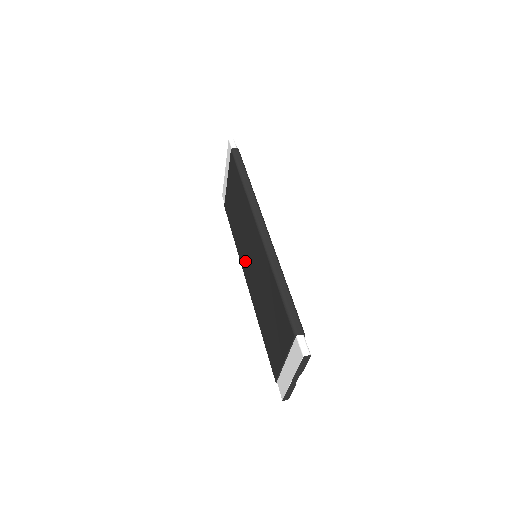
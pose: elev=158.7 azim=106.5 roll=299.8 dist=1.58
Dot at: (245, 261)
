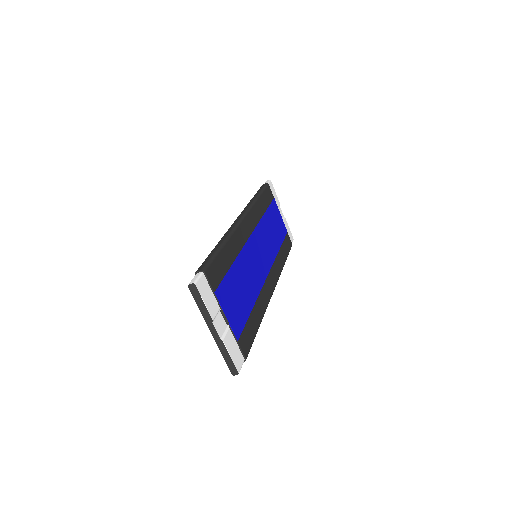
Dot at: occluded
